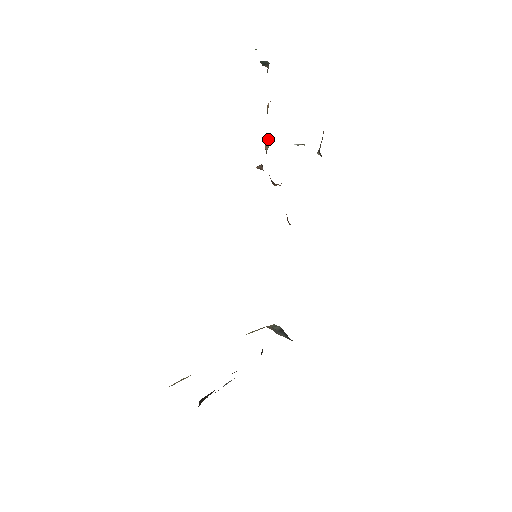
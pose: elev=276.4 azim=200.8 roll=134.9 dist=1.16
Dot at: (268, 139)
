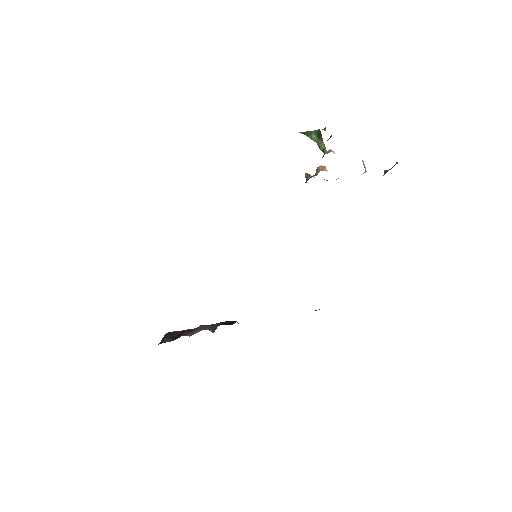
Dot at: (321, 166)
